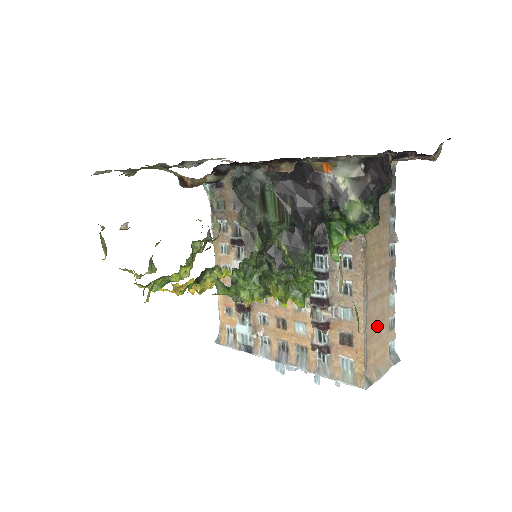
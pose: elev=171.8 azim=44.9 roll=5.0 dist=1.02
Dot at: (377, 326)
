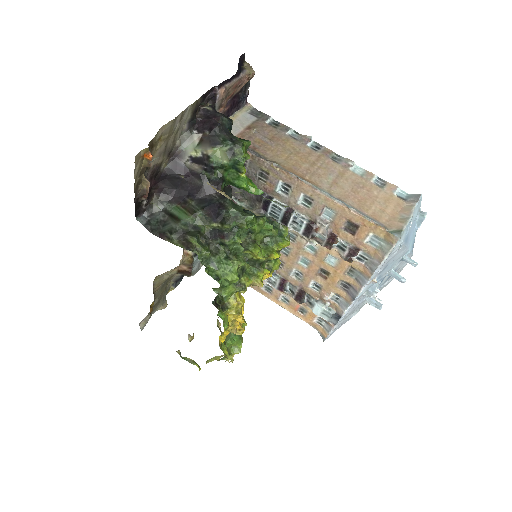
Dot at: (361, 195)
